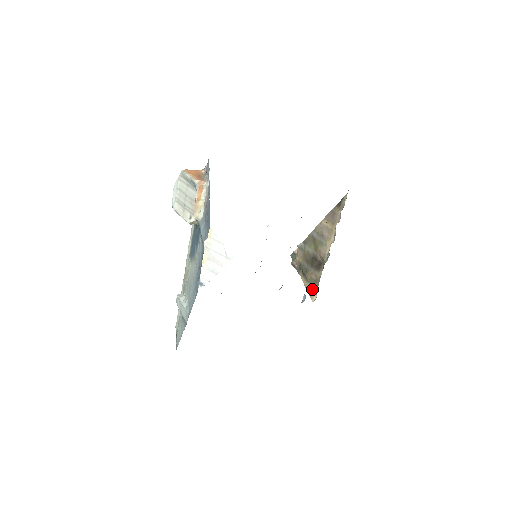
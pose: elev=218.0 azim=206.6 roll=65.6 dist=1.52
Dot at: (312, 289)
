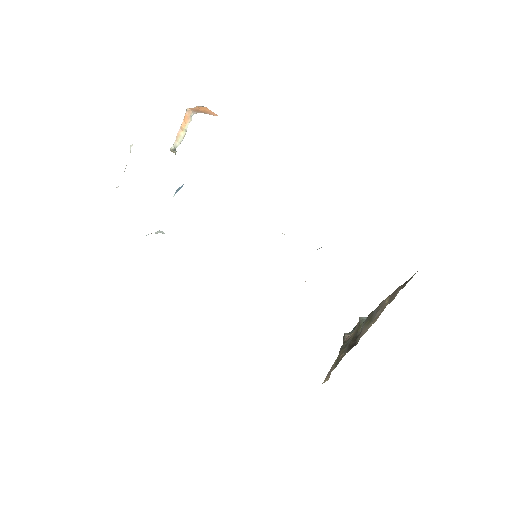
Dot at: (332, 369)
